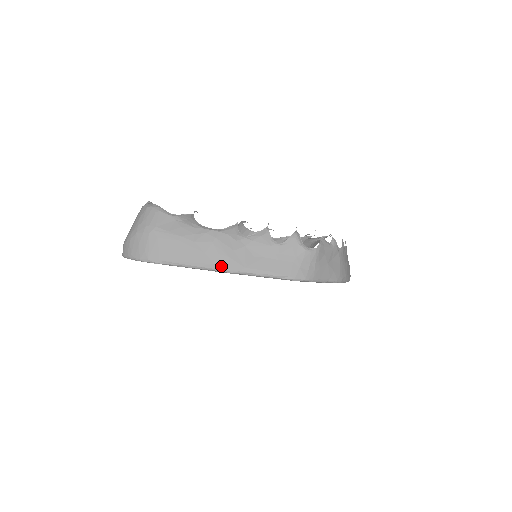
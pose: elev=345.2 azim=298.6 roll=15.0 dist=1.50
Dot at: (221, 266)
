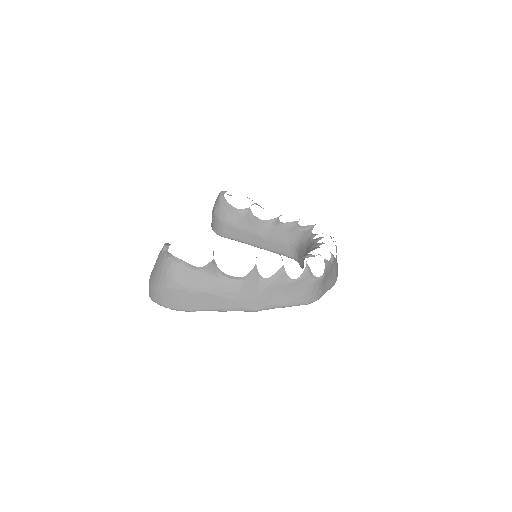
Dot at: (249, 308)
